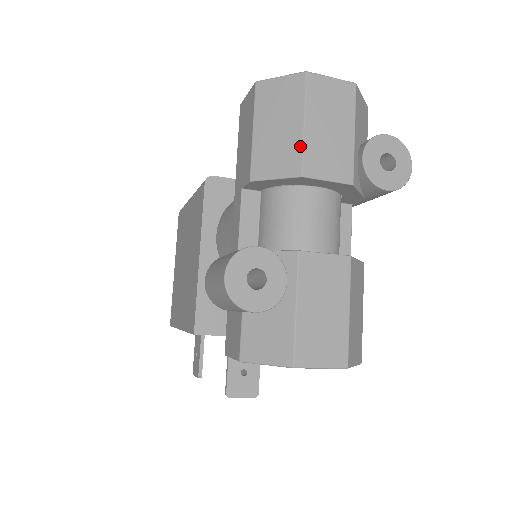
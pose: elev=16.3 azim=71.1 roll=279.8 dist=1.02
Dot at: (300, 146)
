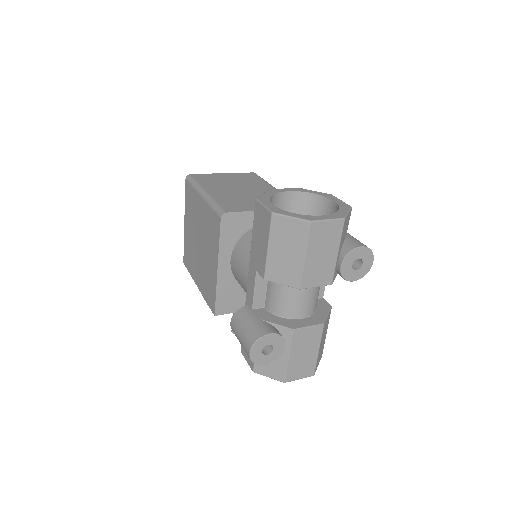
Dot at: (300, 271)
